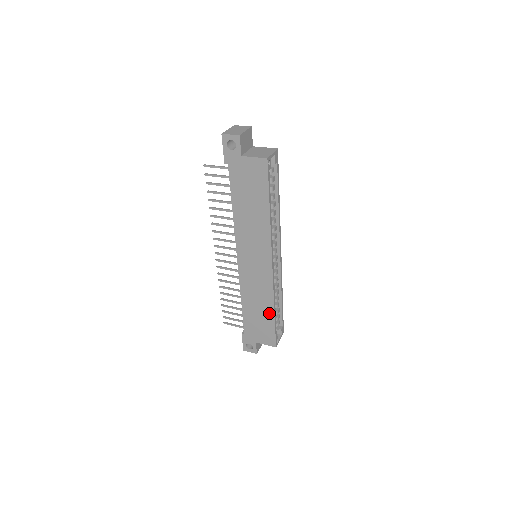
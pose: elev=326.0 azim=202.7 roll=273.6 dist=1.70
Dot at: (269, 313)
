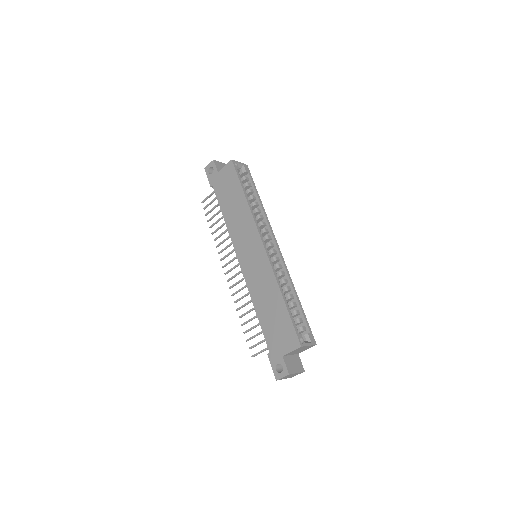
Dot at: (279, 302)
